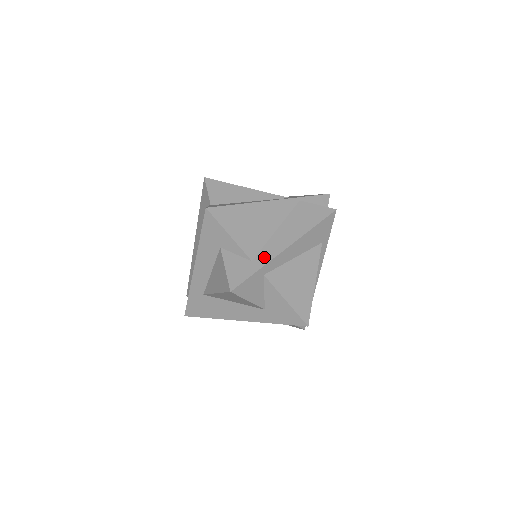
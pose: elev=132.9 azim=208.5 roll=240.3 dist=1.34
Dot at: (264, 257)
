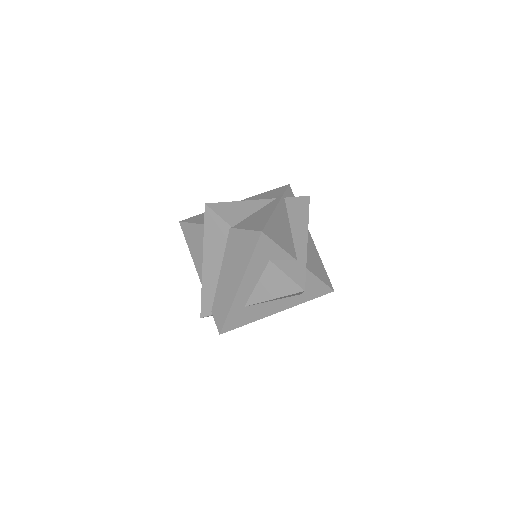
Dot at: (301, 253)
